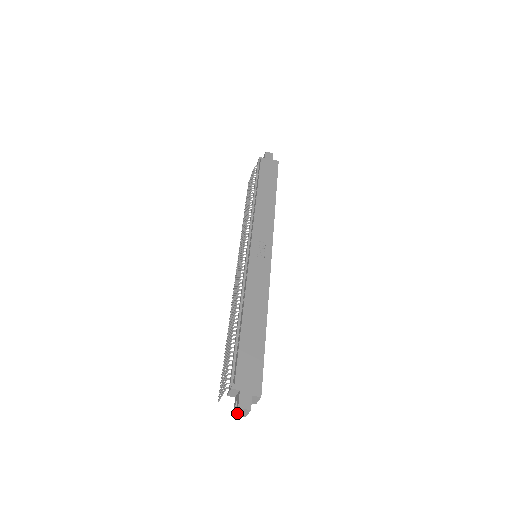
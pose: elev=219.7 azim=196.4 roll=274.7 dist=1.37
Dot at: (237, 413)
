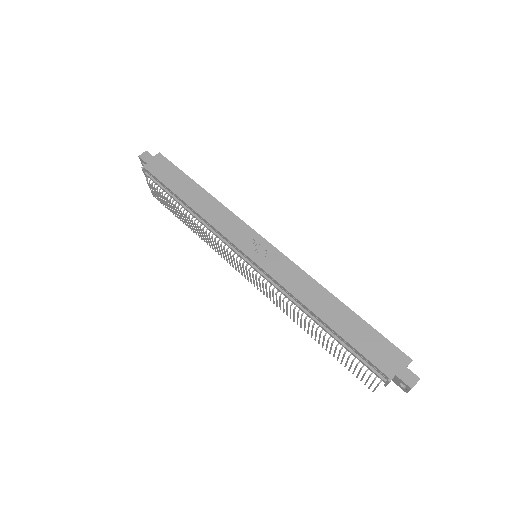
Dot at: occluded
